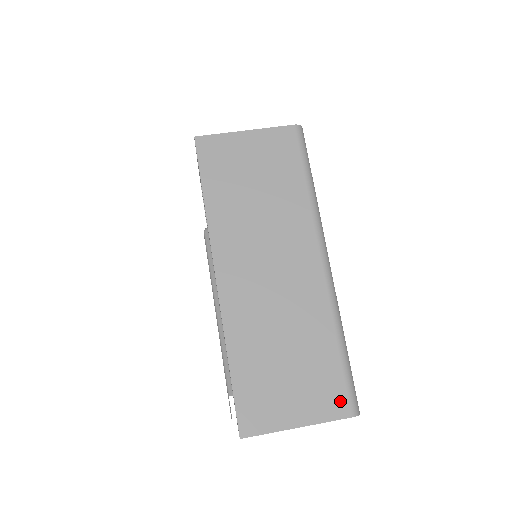
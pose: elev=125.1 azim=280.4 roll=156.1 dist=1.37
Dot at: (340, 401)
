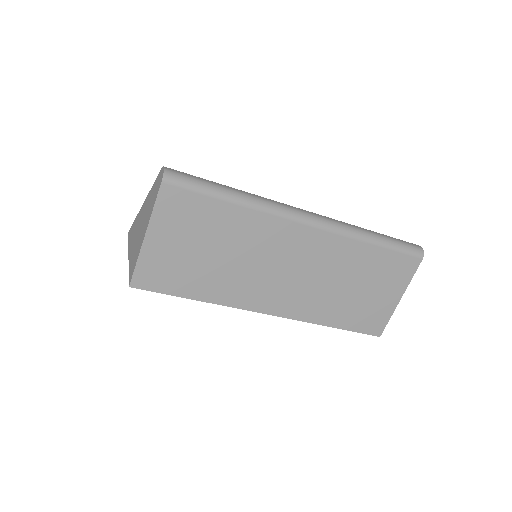
Dot at: (408, 263)
